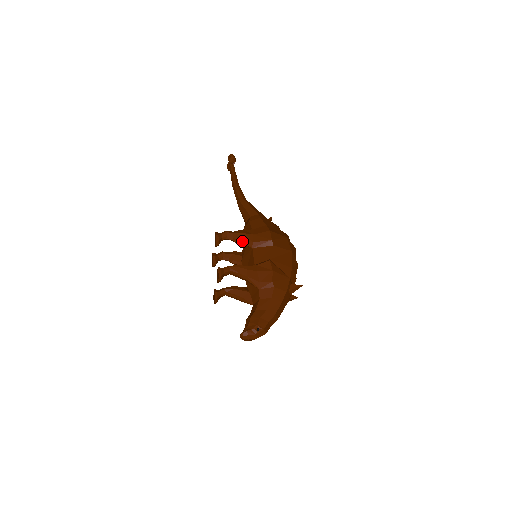
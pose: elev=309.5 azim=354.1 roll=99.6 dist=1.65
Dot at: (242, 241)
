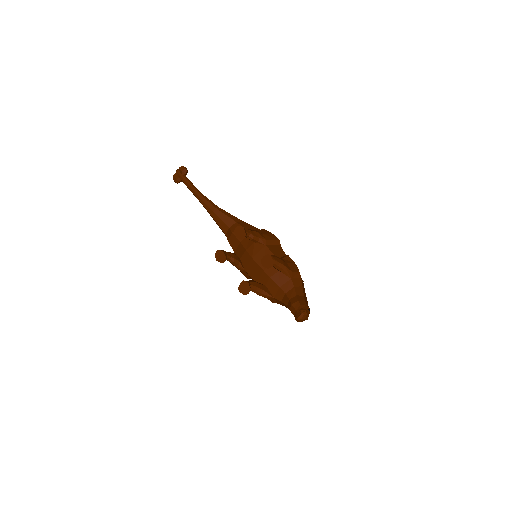
Dot at: (257, 238)
